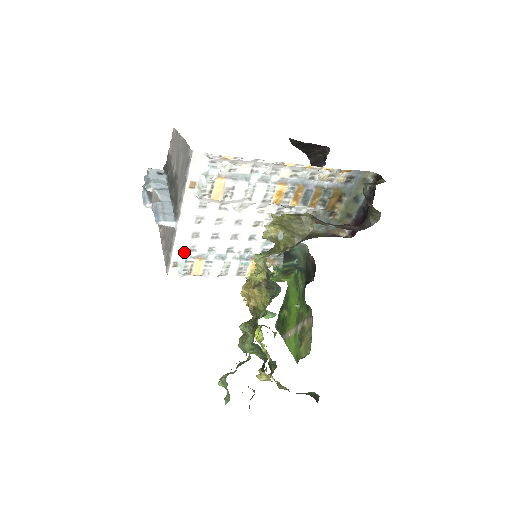
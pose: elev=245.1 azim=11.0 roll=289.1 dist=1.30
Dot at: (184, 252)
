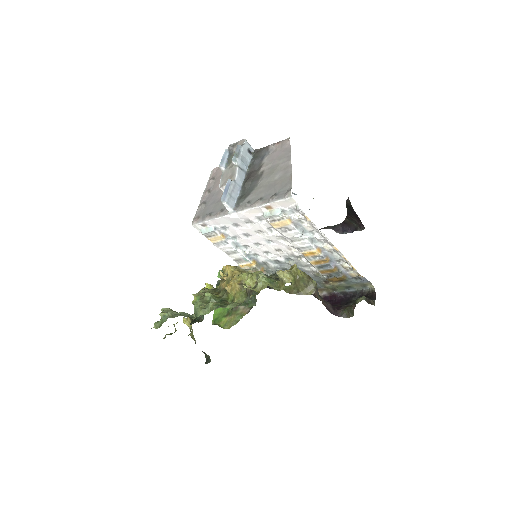
Dot at: (218, 225)
